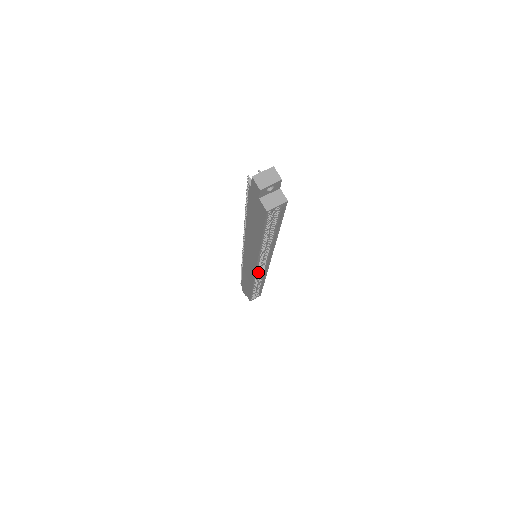
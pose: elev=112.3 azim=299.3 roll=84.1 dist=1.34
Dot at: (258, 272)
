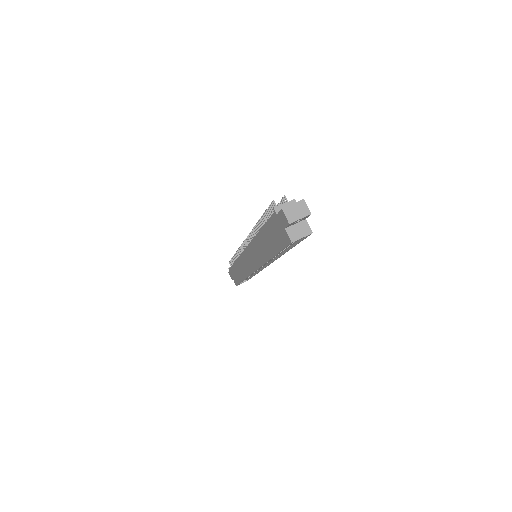
Dot at: occluded
